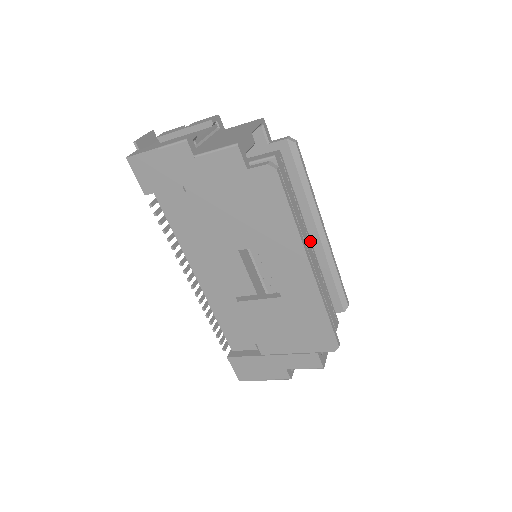
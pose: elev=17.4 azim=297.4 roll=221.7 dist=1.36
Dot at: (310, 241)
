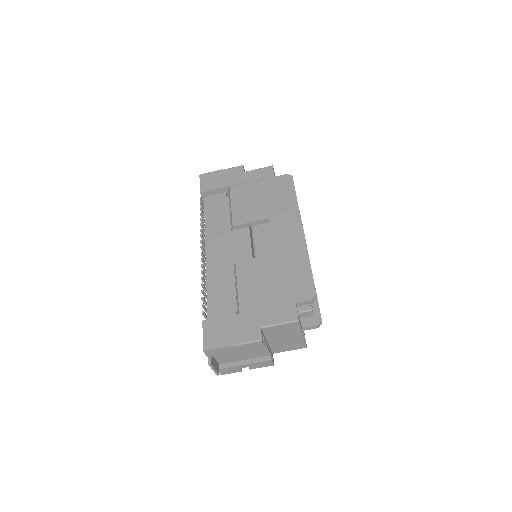
Dot at: occluded
